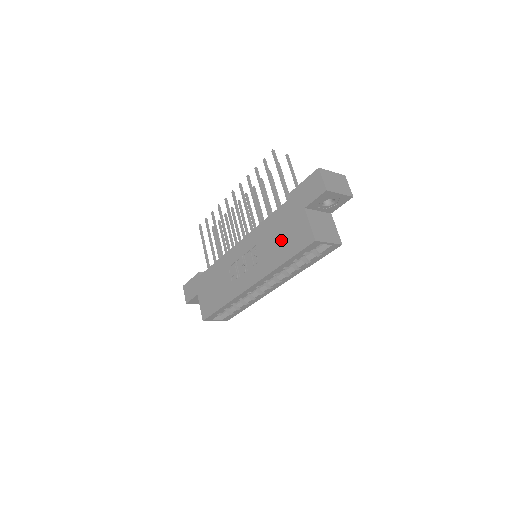
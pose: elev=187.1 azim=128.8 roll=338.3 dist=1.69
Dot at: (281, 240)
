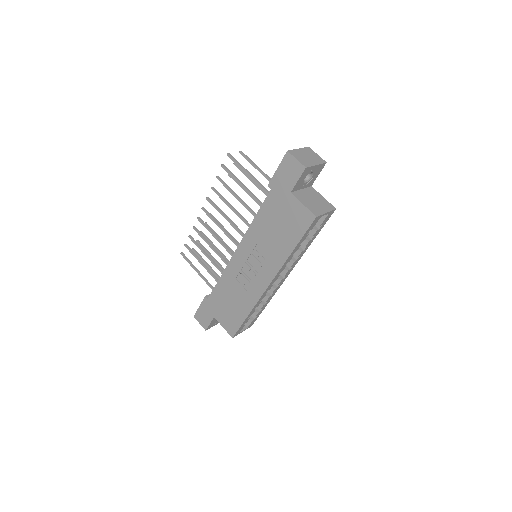
Dot at: (280, 231)
